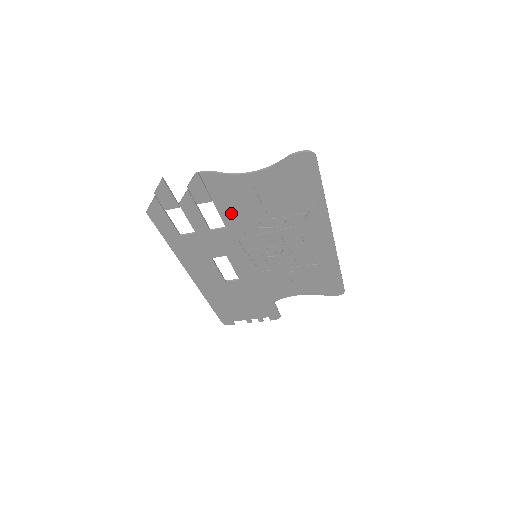
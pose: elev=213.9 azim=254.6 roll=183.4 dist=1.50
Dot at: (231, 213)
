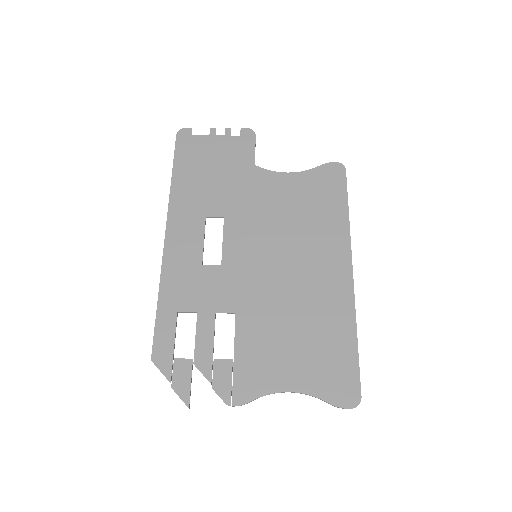
Dot at: (248, 336)
